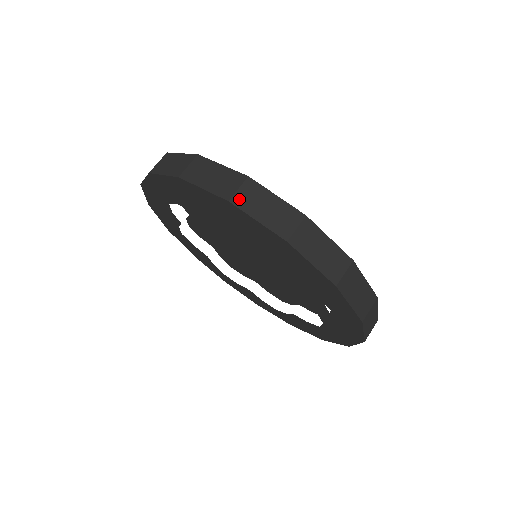
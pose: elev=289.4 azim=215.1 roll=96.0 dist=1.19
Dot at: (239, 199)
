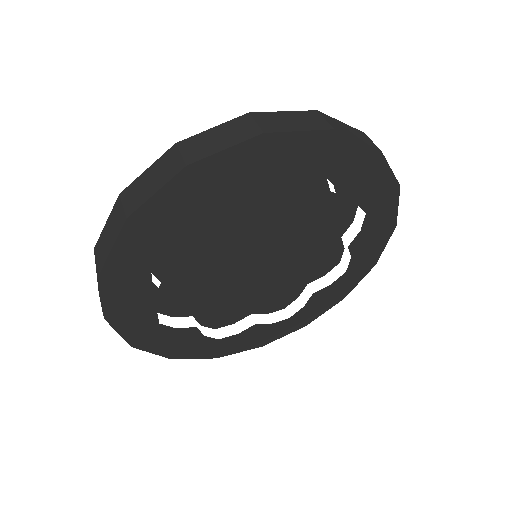
Dot at: (267, 127)
